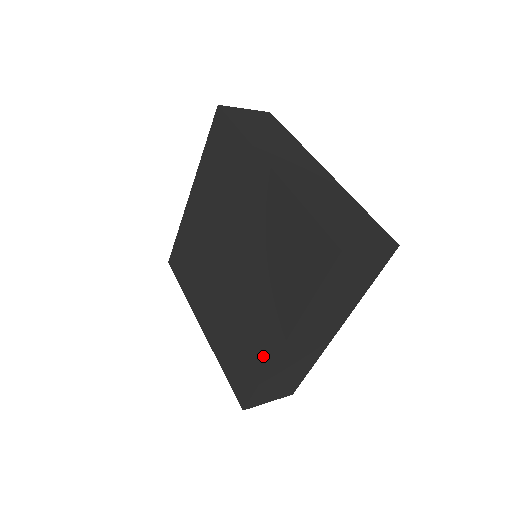
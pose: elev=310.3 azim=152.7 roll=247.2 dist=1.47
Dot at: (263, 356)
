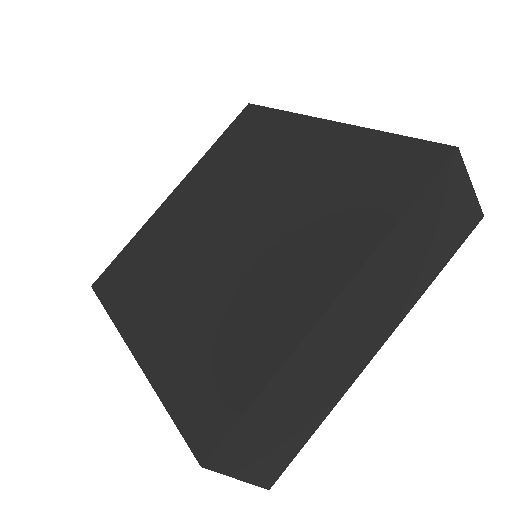
Dot at: (280, 339)
